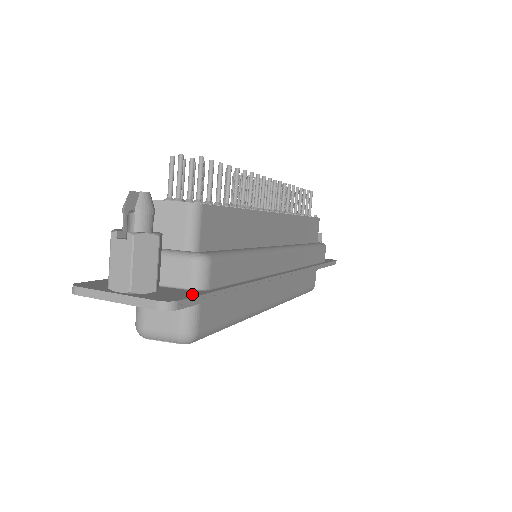
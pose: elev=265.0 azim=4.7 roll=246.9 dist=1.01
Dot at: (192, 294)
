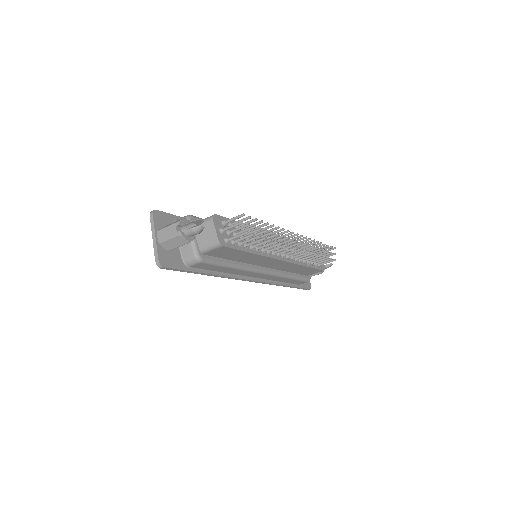
Dot at: (177, 266)
